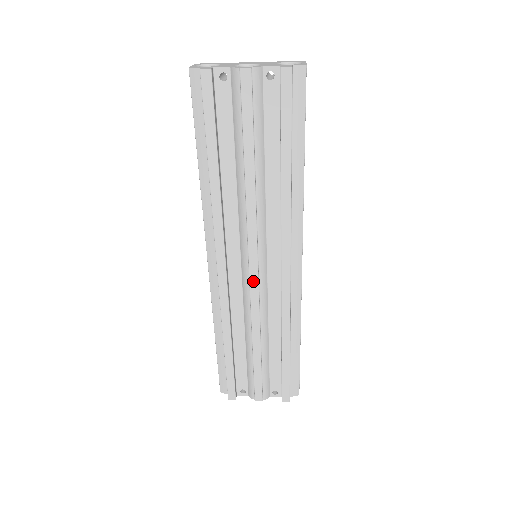
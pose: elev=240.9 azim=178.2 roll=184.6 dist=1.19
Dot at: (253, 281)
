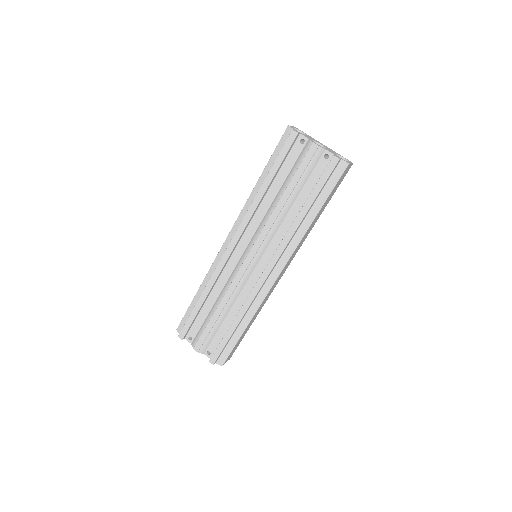
Dot at: (244, 267)
